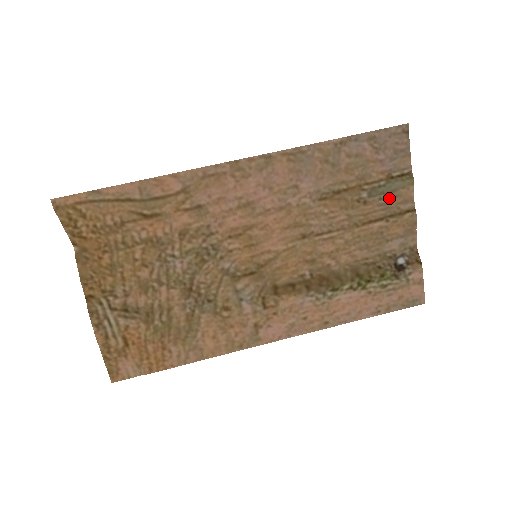
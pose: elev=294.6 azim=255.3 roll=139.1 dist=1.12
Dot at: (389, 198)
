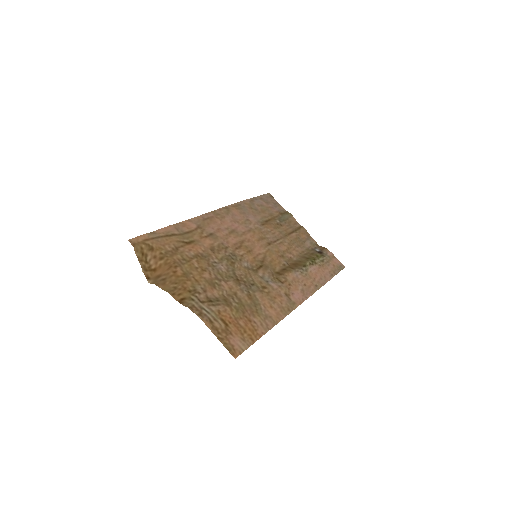
Dot at: (288, 222)
